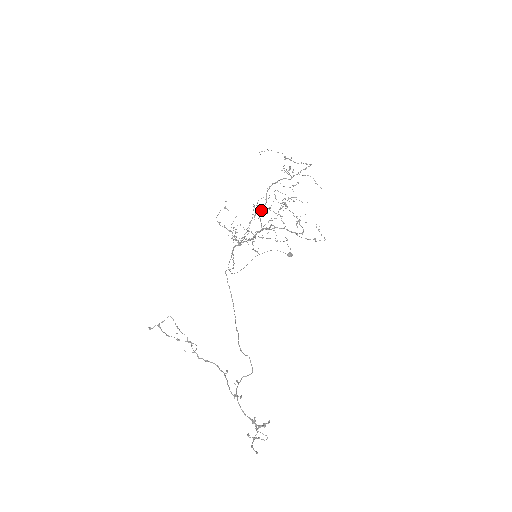
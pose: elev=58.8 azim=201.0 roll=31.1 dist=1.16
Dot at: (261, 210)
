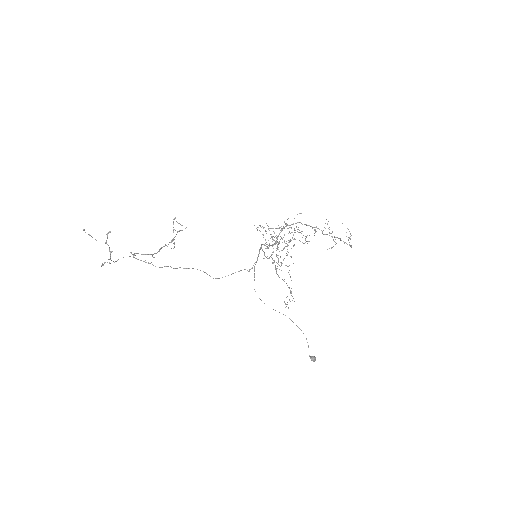
Dot at: (284, 227)
